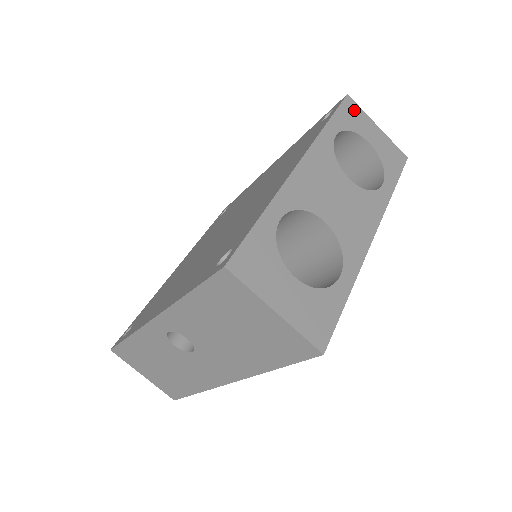
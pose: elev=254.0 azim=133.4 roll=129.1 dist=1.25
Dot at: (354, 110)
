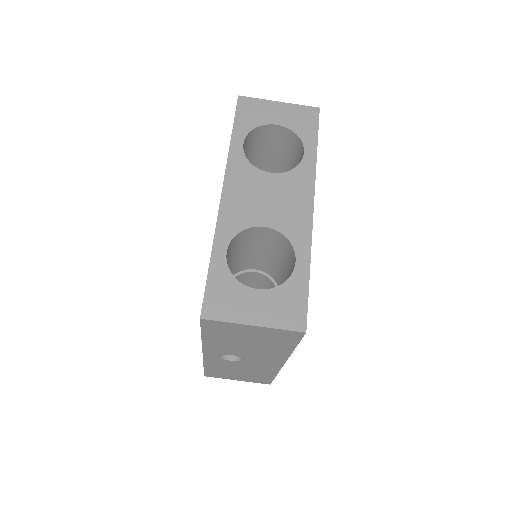
Dot at: (250, 106)
